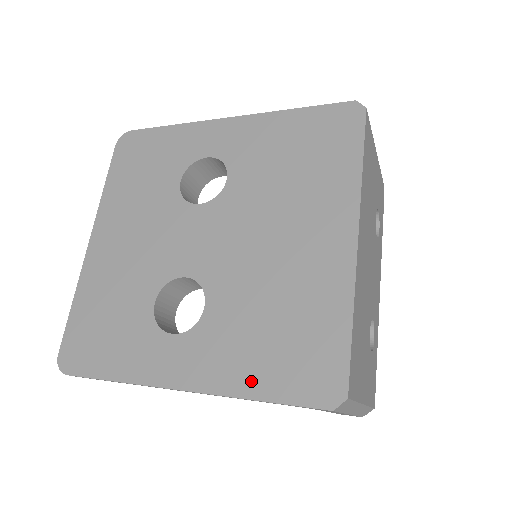
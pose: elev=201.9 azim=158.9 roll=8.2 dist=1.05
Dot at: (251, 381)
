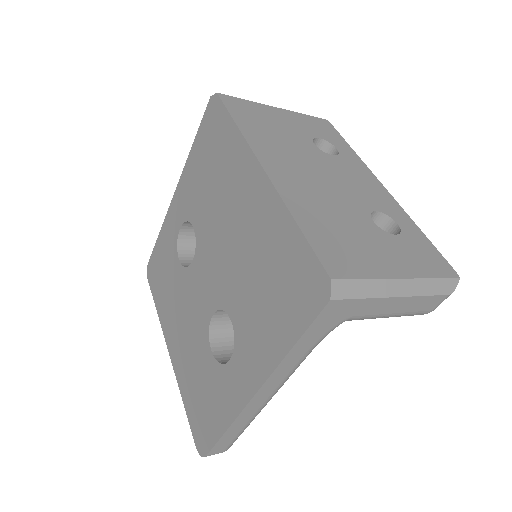
Dot at: (279, 339)
